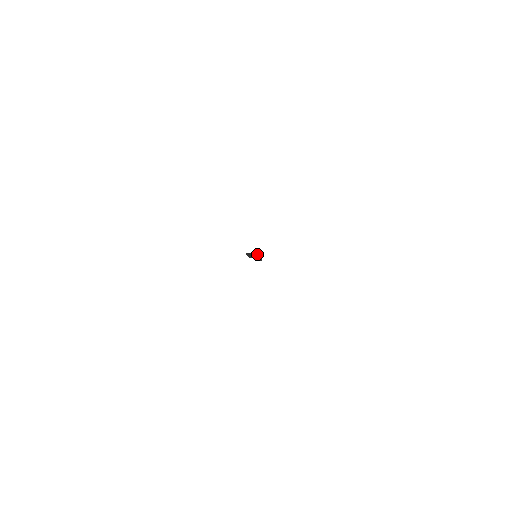
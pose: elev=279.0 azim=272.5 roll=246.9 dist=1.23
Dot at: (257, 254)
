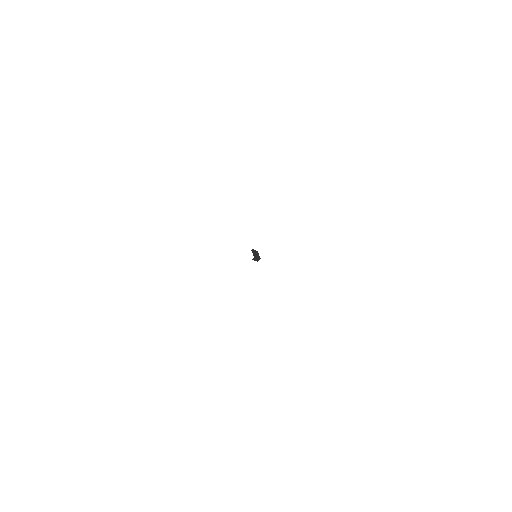
Dot at: (258, 256)
